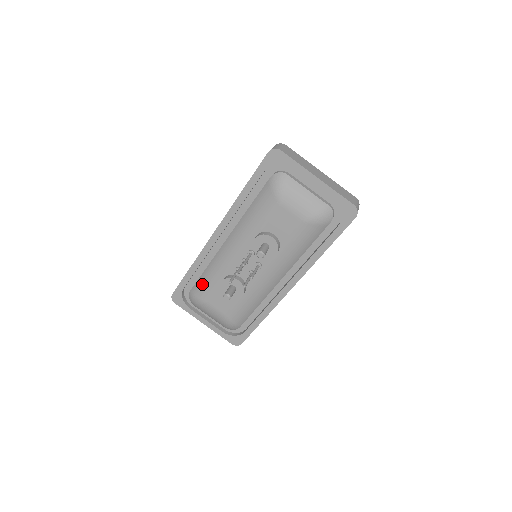
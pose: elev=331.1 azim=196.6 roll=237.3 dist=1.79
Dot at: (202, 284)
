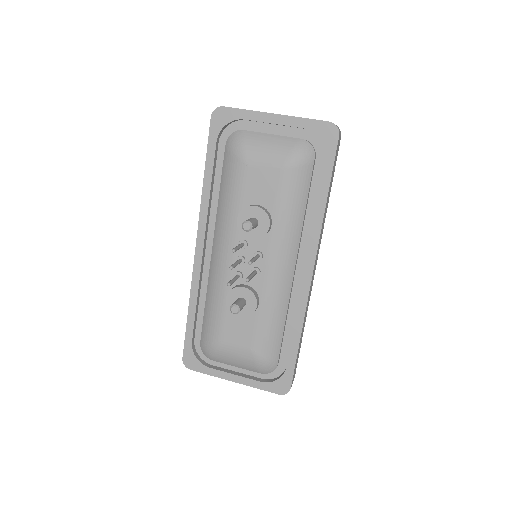
Dot at: (208, 322)
